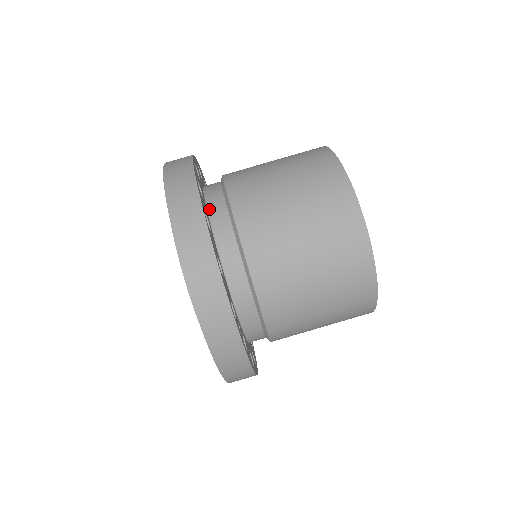
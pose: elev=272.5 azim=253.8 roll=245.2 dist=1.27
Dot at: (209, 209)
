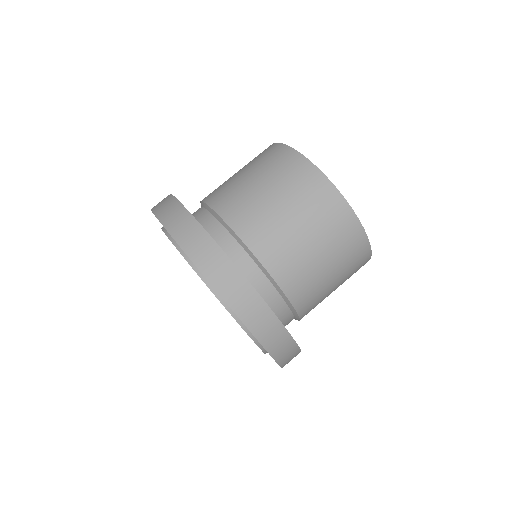
Dot at: occluded
